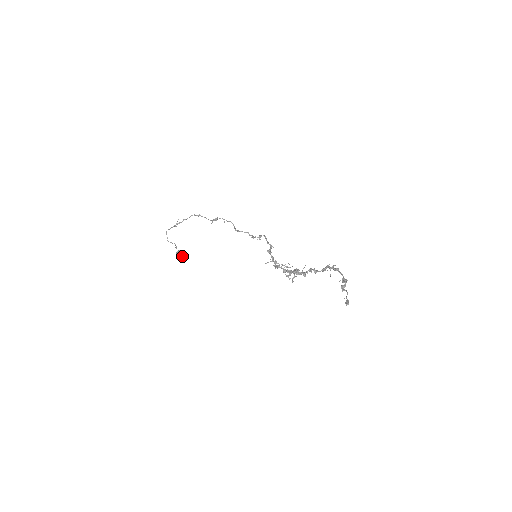
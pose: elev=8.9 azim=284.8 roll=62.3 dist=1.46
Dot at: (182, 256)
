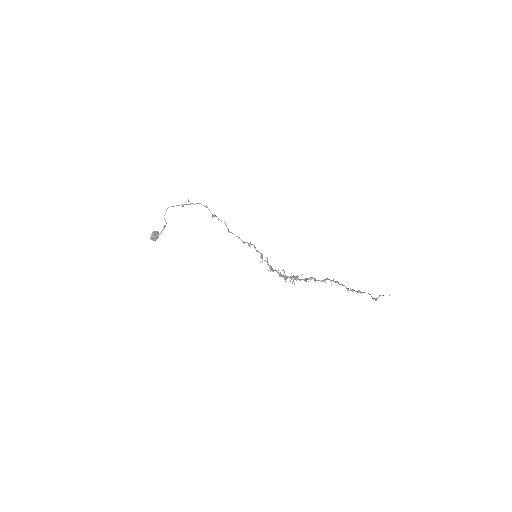
Dot at: (158, 237)
